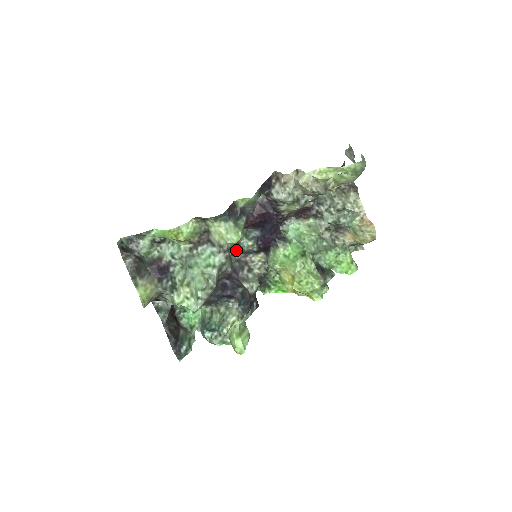
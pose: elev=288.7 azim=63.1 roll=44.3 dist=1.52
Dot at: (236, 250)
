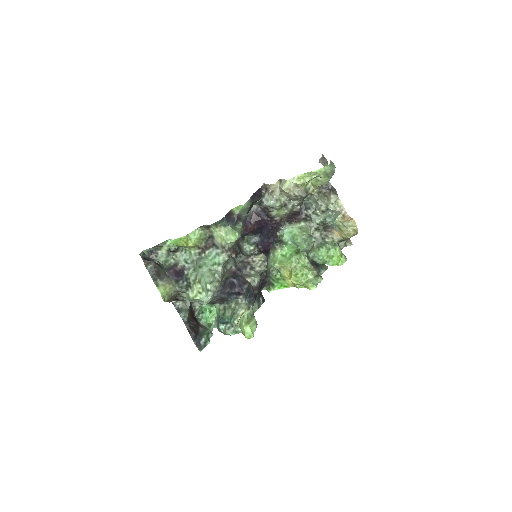
Dot at: (239, 253)
